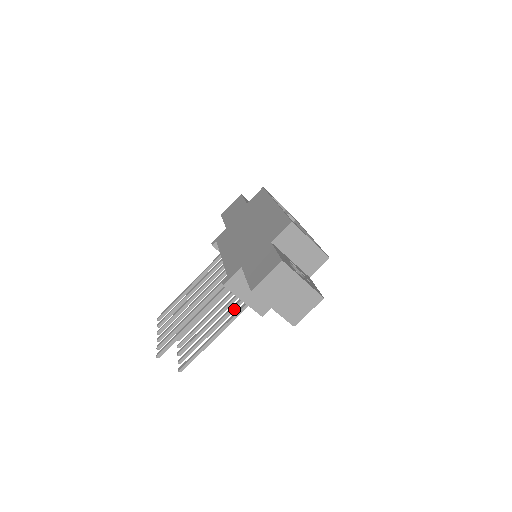
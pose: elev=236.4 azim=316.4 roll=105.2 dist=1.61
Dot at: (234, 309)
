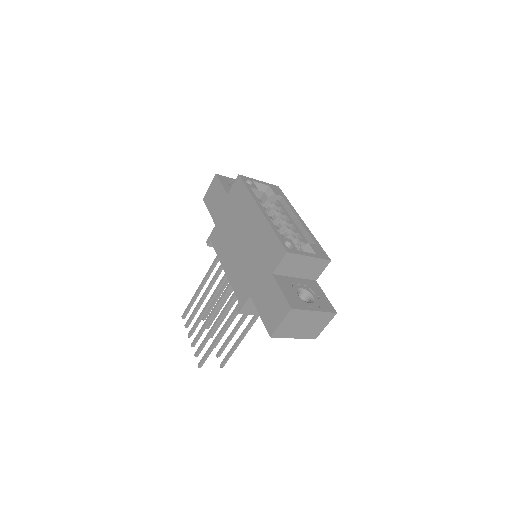
Dot at: occluded
